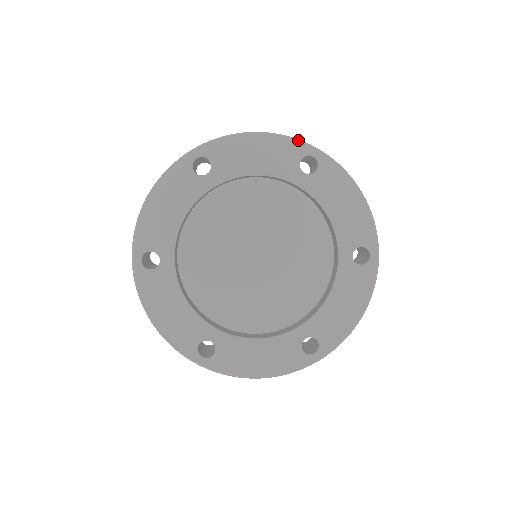
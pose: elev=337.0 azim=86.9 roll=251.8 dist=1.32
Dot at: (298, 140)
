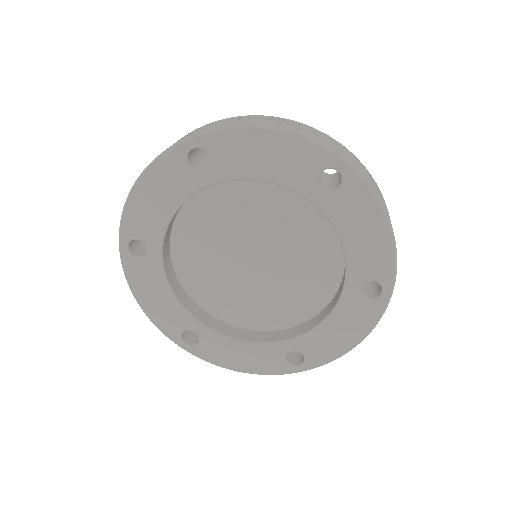
Dot at: (322, 147)
